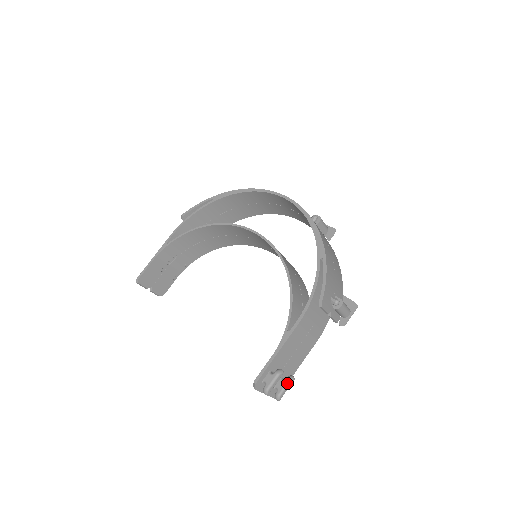
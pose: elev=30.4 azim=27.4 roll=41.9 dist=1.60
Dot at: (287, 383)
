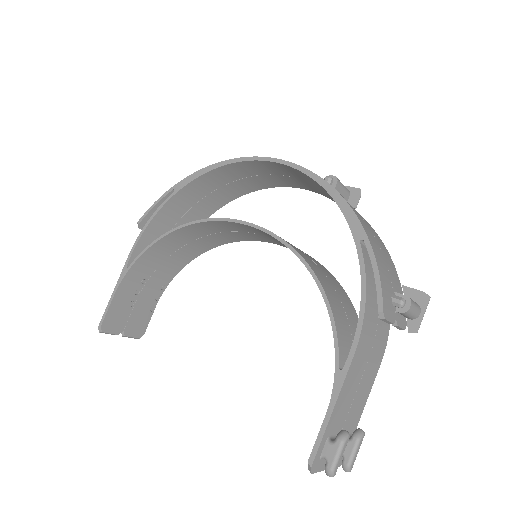
Dot at: (356, 444)
